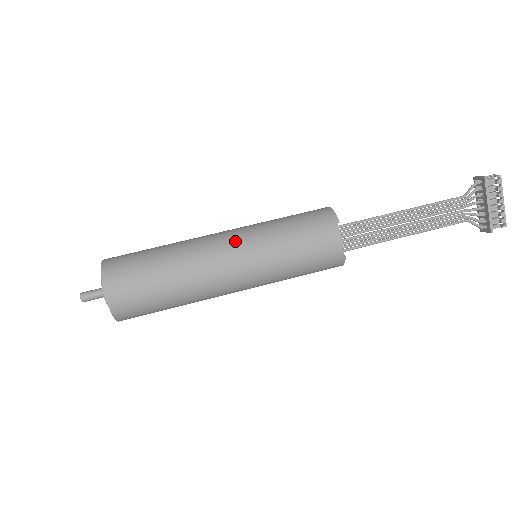
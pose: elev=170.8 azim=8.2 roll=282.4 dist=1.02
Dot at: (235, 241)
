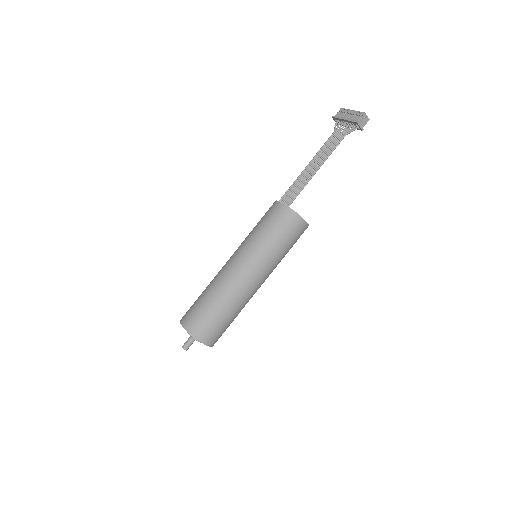
Dot at: occluded
